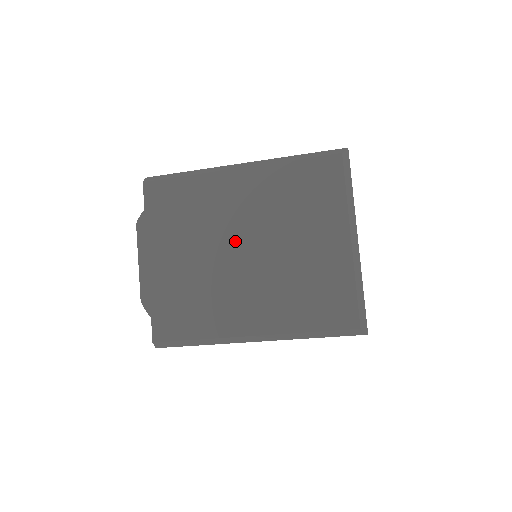
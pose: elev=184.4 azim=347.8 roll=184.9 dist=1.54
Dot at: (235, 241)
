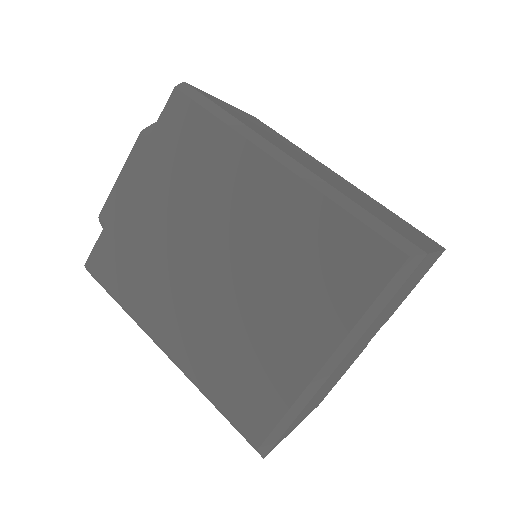
Dot at: (213, 243)
